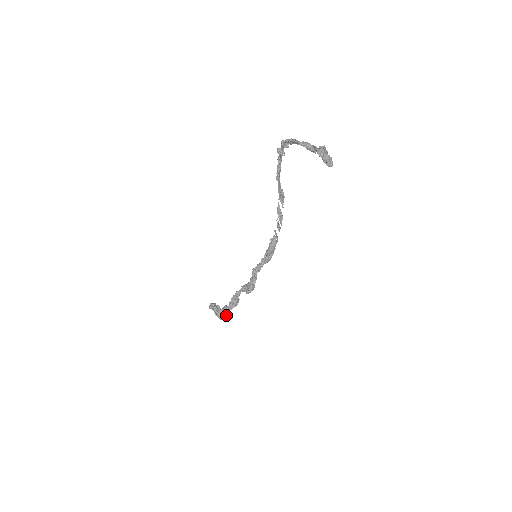
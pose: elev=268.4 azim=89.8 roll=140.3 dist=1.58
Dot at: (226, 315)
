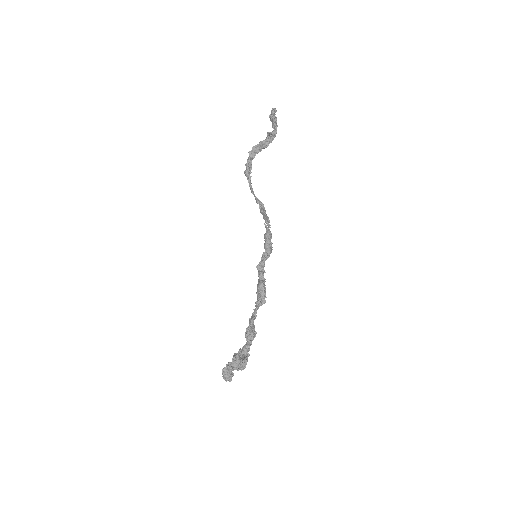
Dot at: (245, 358)
